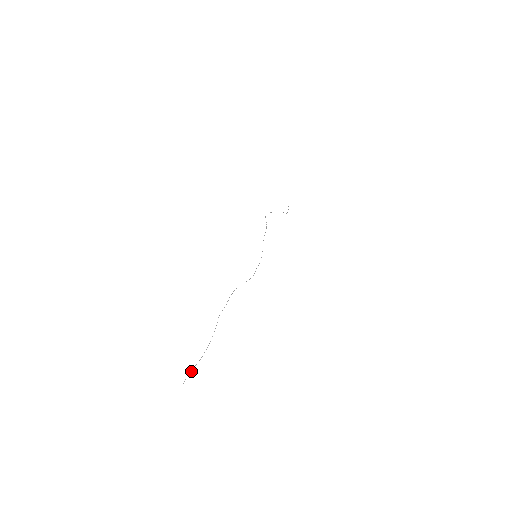
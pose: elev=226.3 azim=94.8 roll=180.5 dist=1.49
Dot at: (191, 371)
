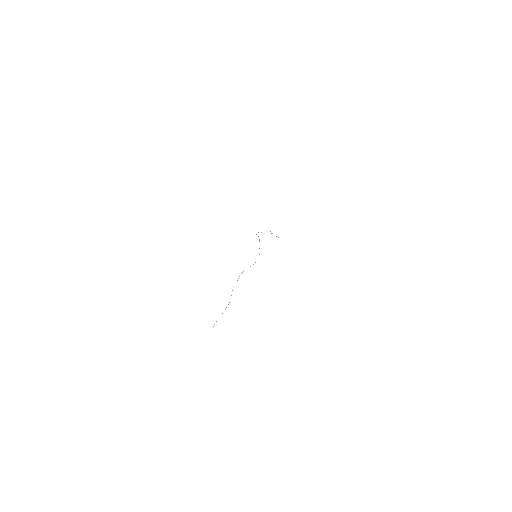
Dot at: occluded
